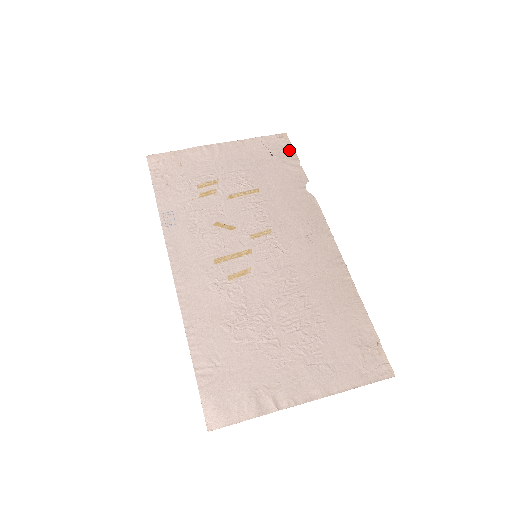
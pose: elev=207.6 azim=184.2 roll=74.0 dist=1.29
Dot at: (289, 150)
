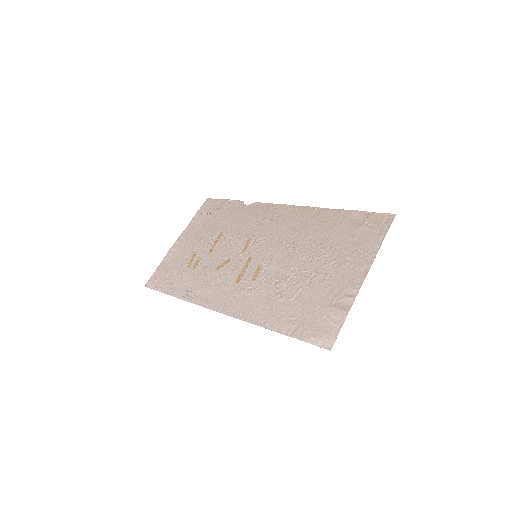
Dot at: (217, 202)
